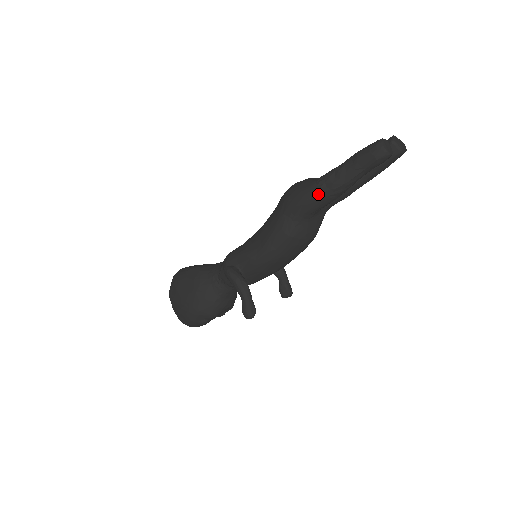
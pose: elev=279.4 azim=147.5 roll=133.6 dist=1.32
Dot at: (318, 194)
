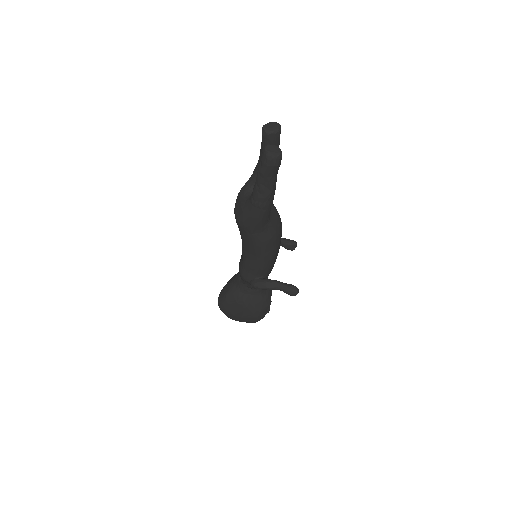
Dot at: (262, 210)
